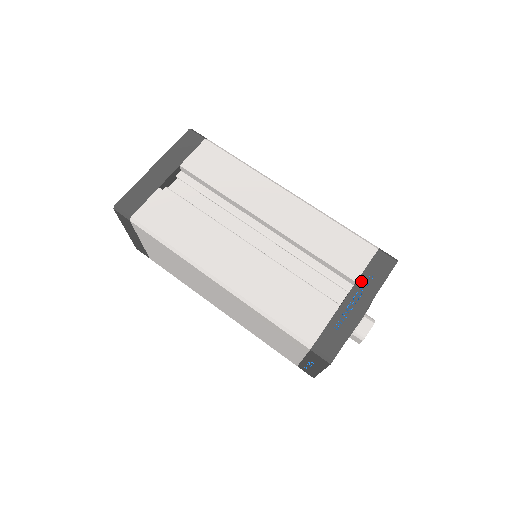
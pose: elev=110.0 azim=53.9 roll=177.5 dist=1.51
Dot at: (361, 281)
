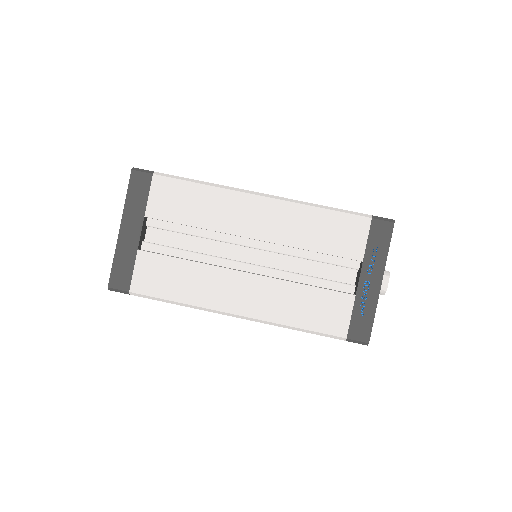
Dot at: (367, 258)
